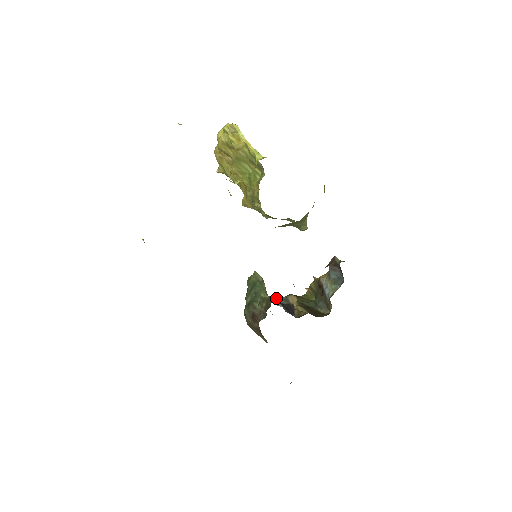
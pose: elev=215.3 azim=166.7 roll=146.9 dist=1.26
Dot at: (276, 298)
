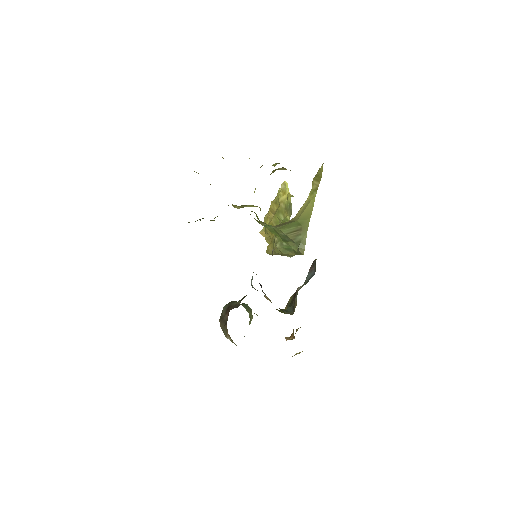
Dot at: occluded
